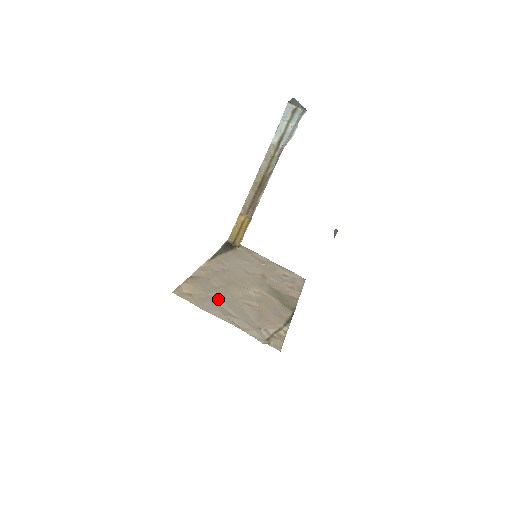
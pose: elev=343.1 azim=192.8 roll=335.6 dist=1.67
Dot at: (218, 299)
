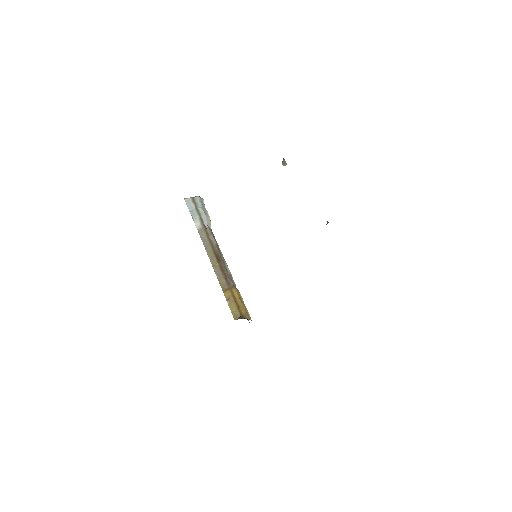
Dot at: occluded
